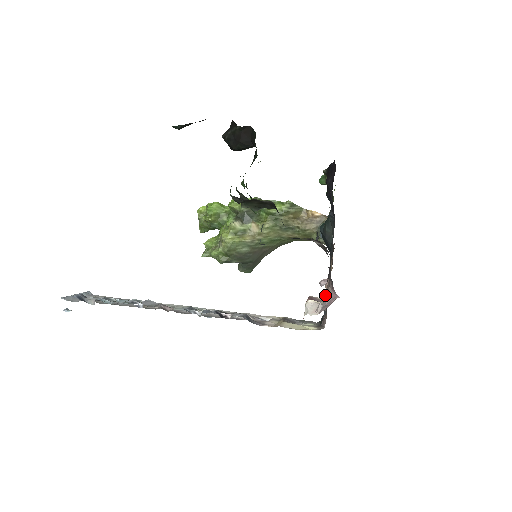
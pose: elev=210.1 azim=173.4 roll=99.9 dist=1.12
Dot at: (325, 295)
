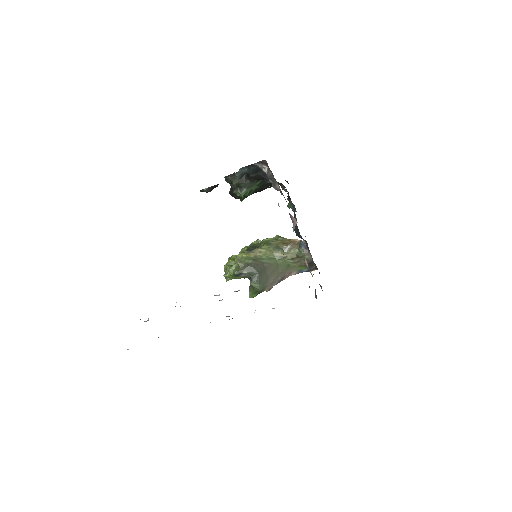
Dot at: occluded
